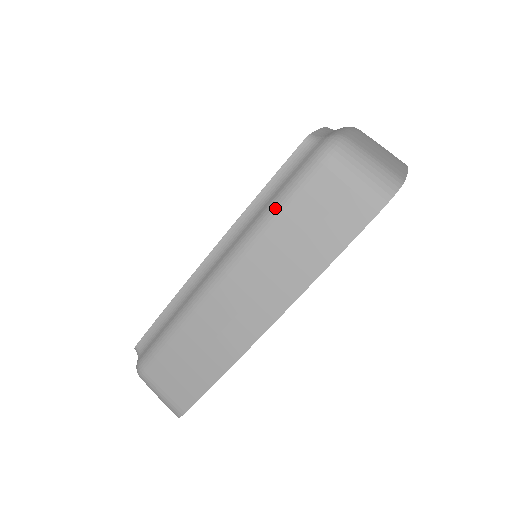
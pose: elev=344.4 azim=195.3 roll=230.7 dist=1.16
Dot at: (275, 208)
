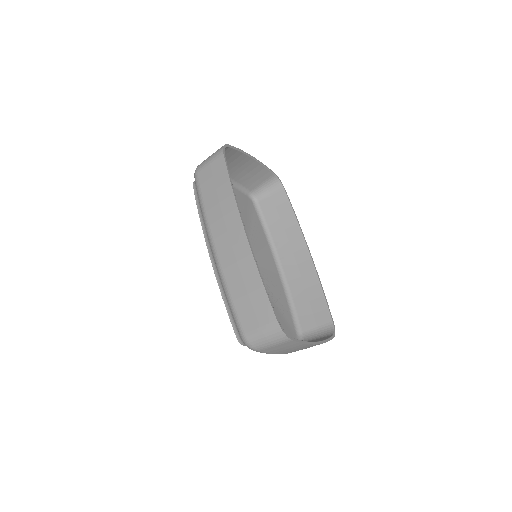
Dot at: (201, 202)
